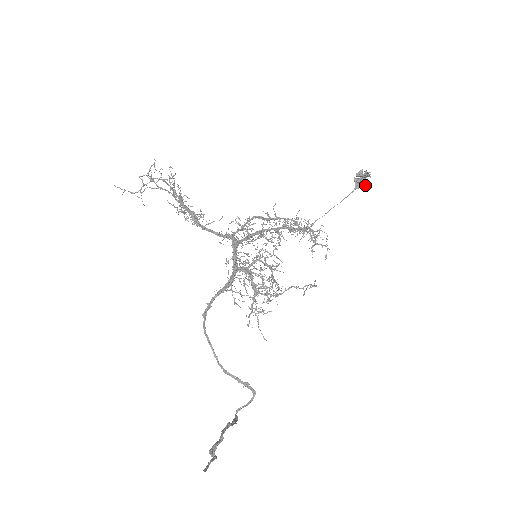
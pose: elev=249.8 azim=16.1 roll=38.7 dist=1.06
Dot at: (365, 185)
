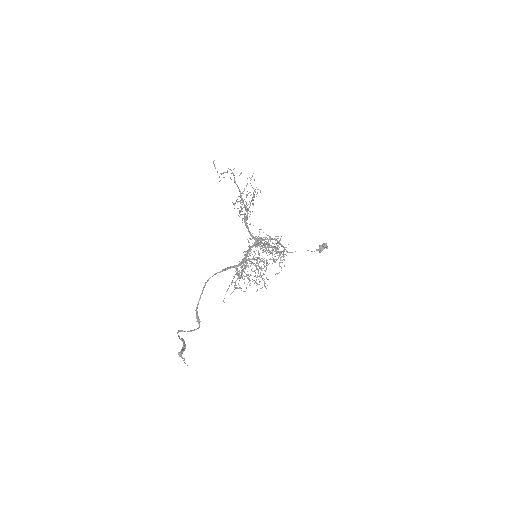
Dot at: occluded
